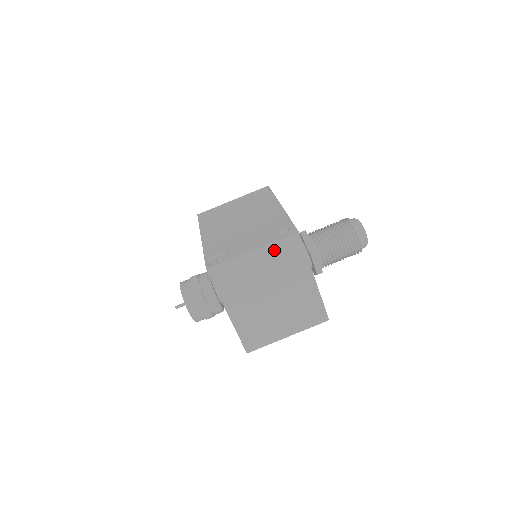
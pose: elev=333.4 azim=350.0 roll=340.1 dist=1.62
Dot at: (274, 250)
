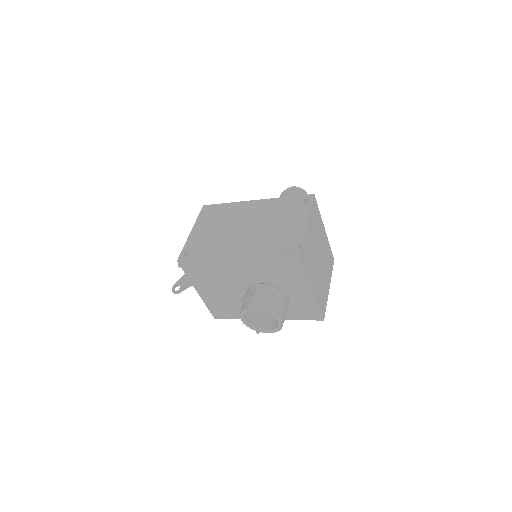
Dot at: (312, 216)
